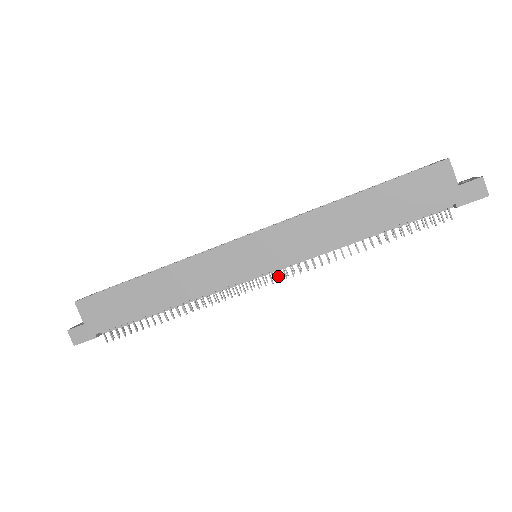
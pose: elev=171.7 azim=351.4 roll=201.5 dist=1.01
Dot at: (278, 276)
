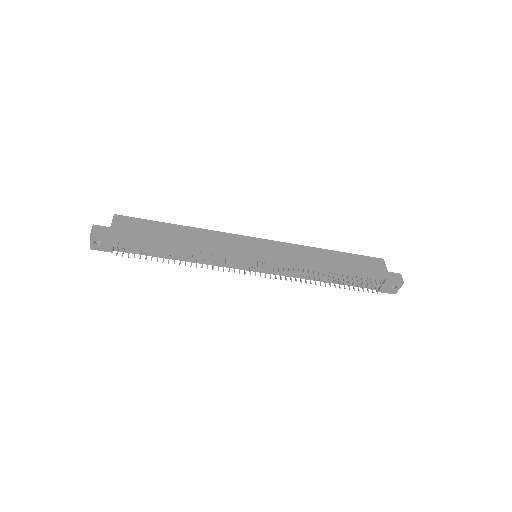
Dot at: (269, 267)
